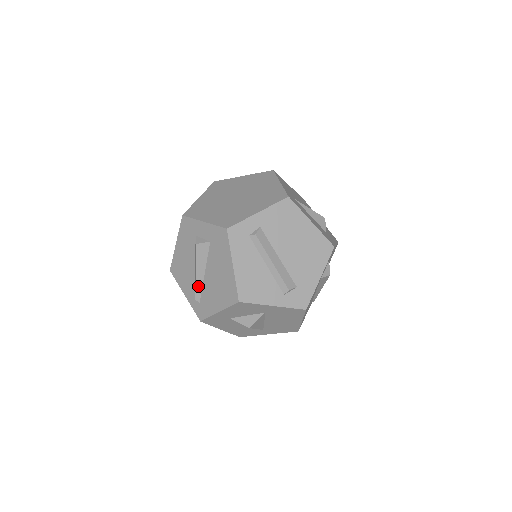
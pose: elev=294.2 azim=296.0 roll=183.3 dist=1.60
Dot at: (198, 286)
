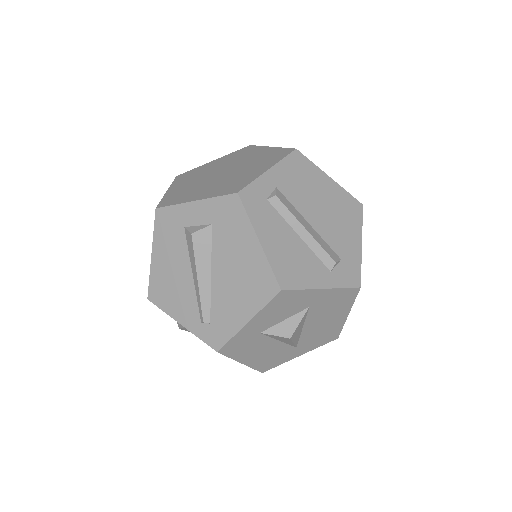
Dot at: (204, 298)
